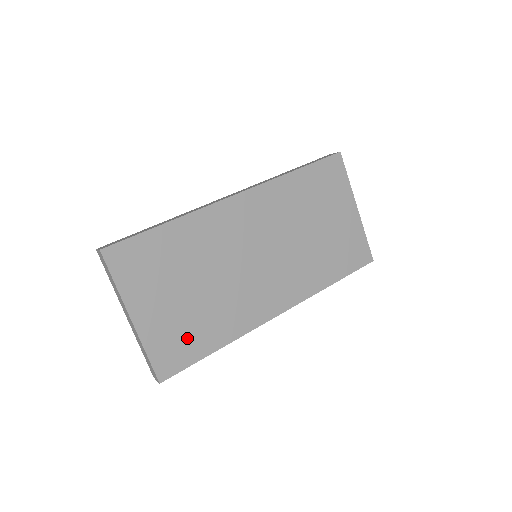
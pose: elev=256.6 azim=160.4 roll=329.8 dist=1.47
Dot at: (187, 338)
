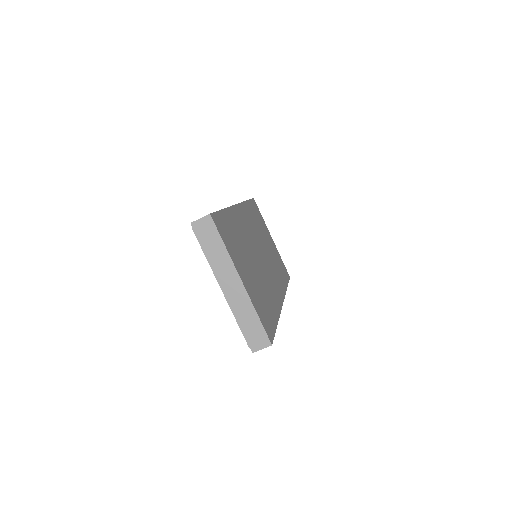
Dot at: (265, 308)
